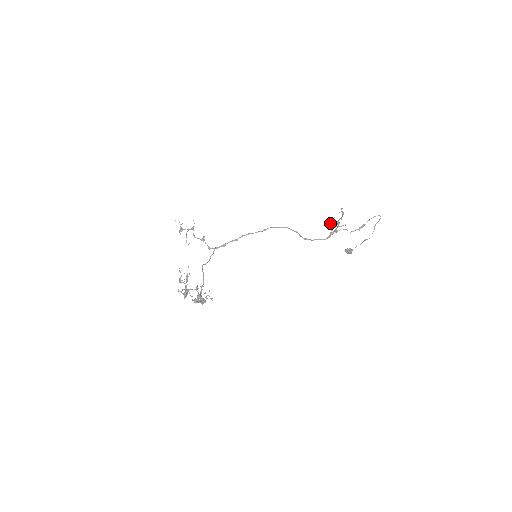
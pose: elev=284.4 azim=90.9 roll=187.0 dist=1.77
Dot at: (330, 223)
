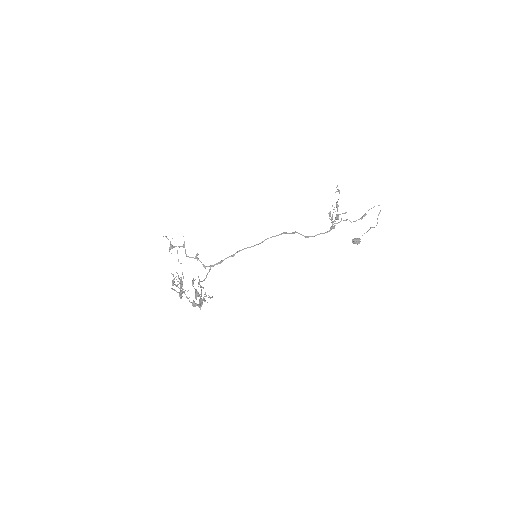
Dot at: (329, 215)
